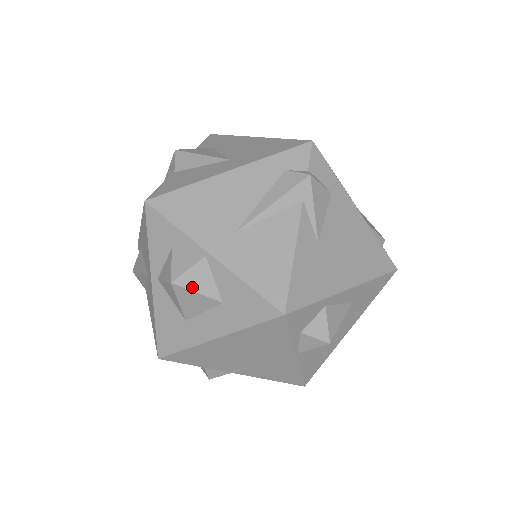
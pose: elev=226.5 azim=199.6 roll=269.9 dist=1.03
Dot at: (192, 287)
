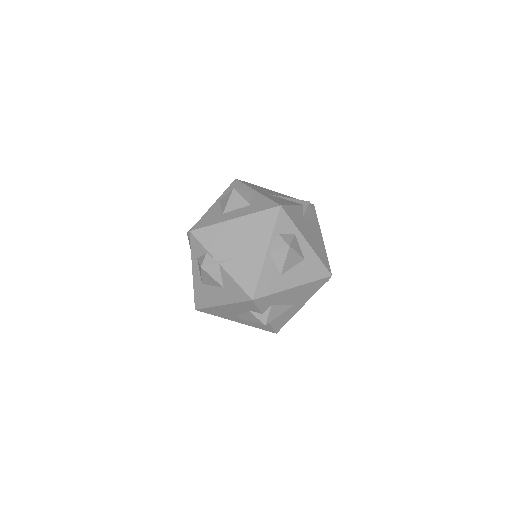
Dot at: (241, 194)
